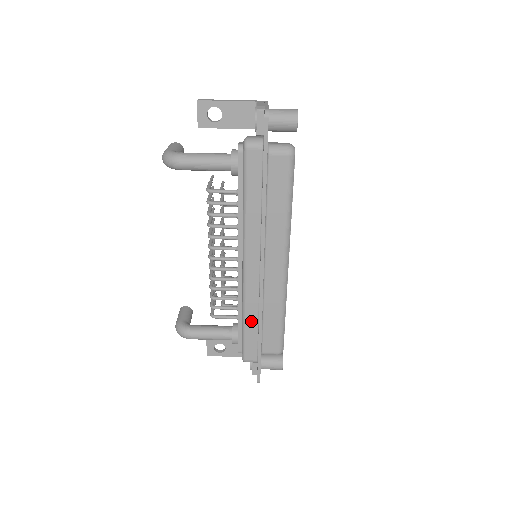
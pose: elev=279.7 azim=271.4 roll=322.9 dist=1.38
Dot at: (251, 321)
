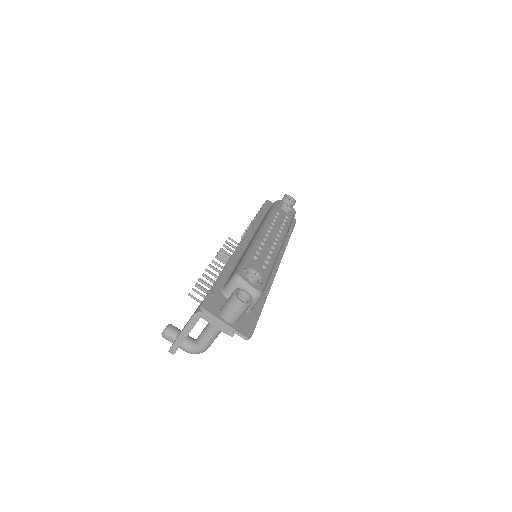
Dot at: occluded
